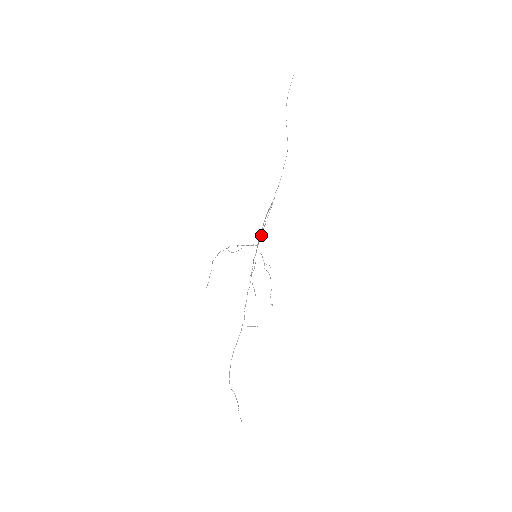
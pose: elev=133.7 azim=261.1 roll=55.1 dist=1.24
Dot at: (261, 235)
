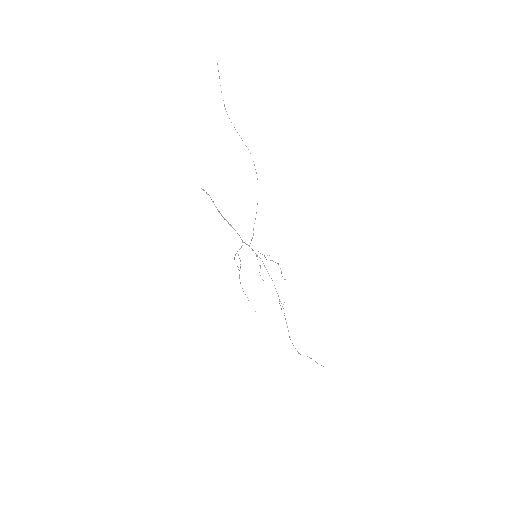
Dot at: (237, 233)
